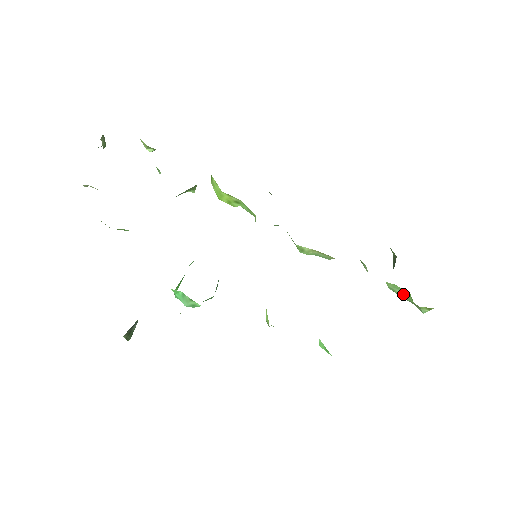
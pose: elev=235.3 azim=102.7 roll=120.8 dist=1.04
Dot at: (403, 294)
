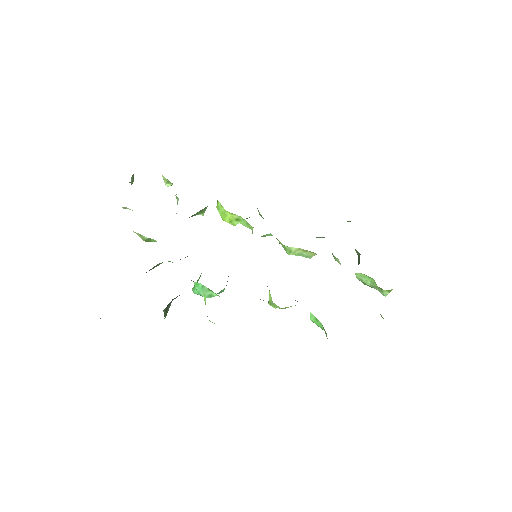
Dot at: (368, 281)
